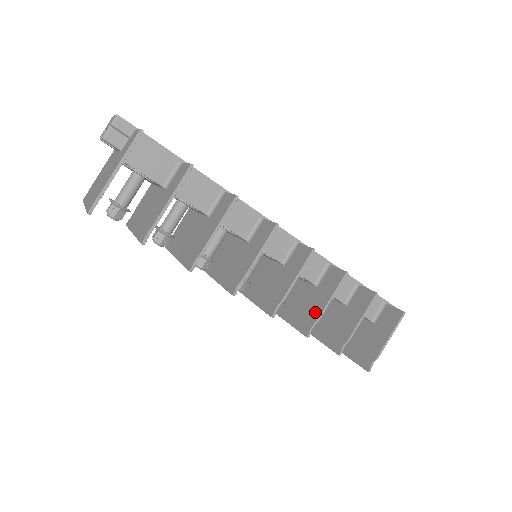
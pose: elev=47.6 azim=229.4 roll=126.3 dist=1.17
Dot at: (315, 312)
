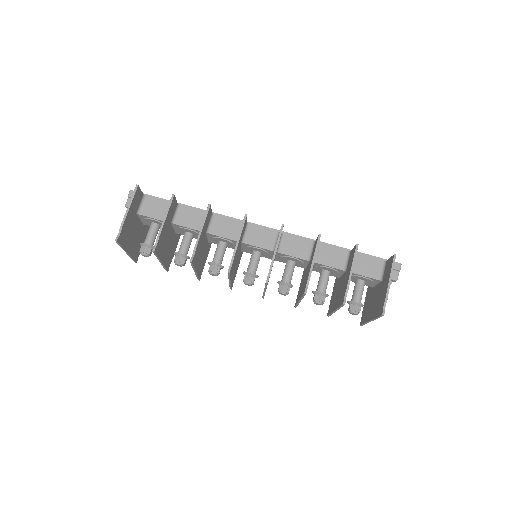
Dot at: (308, 274)
